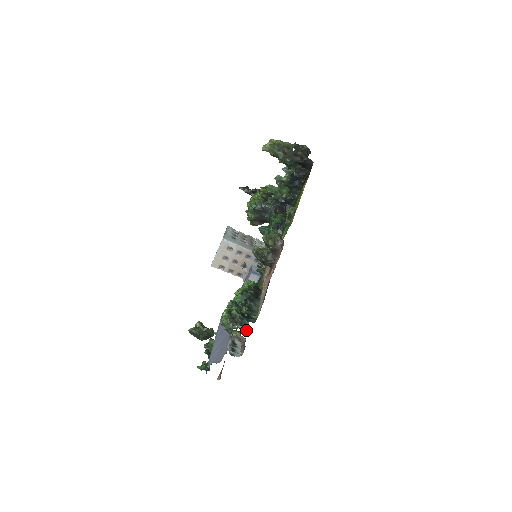
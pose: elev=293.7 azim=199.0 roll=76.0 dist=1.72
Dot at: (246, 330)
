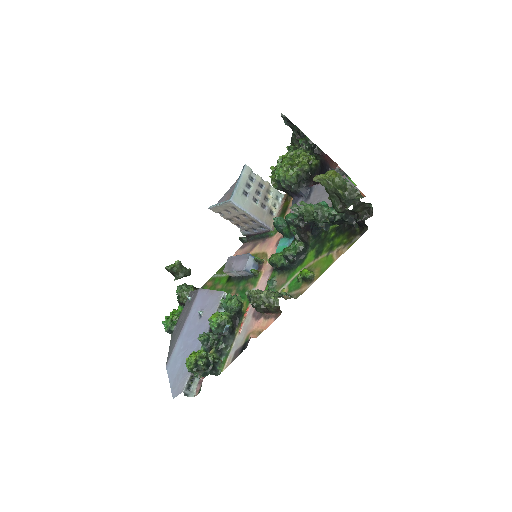
Dot at: occluded
